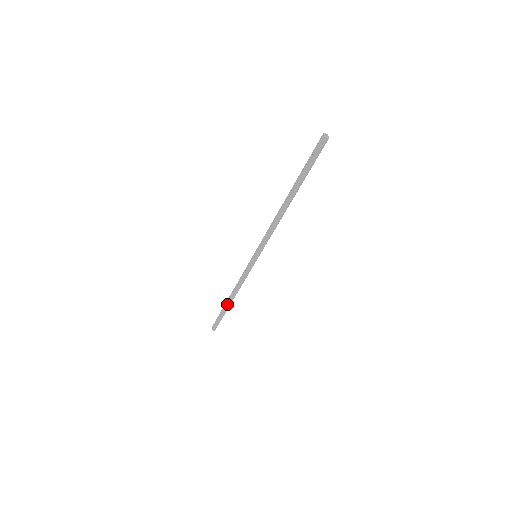
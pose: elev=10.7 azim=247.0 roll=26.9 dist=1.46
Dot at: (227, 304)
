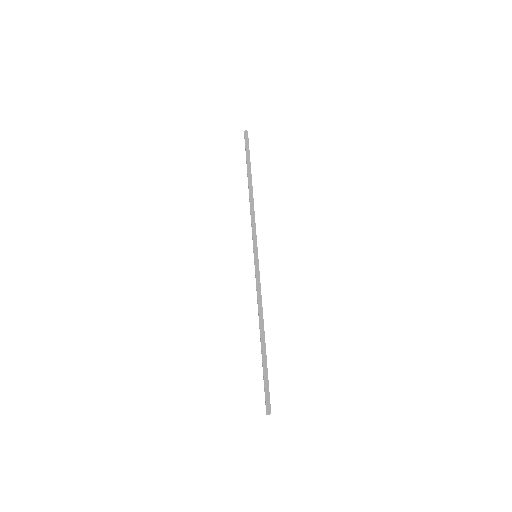
Dot at: (248, 180)
